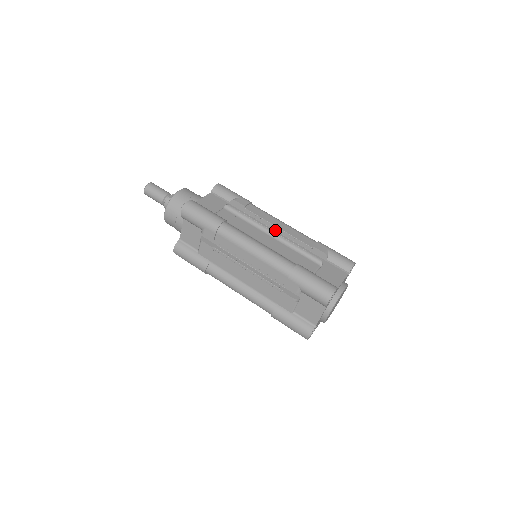
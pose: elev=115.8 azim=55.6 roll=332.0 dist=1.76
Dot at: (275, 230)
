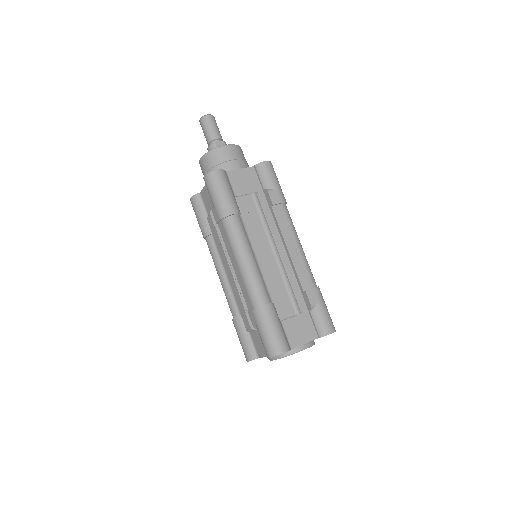
Dot at: (285, 248)
